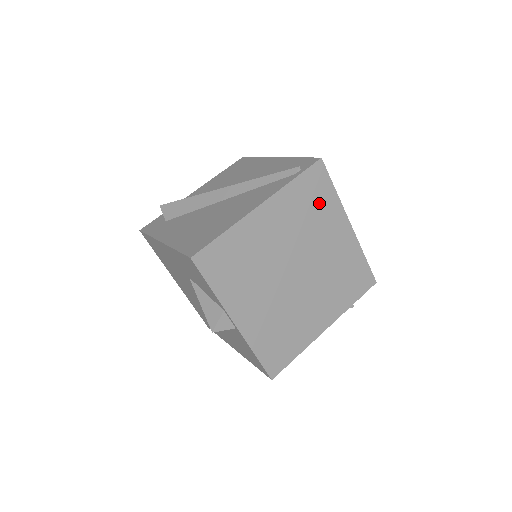
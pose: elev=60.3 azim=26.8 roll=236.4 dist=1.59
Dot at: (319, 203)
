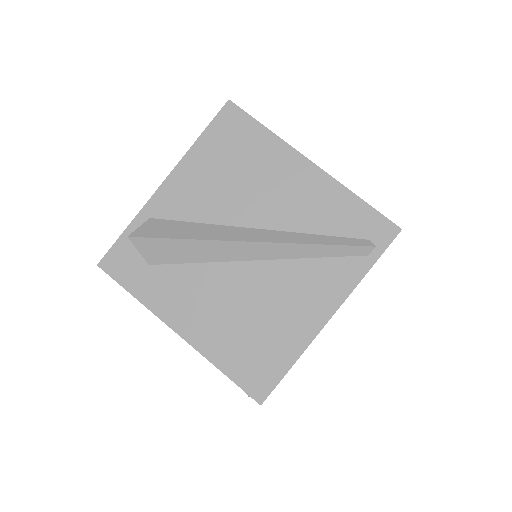
Dot at: occluded
